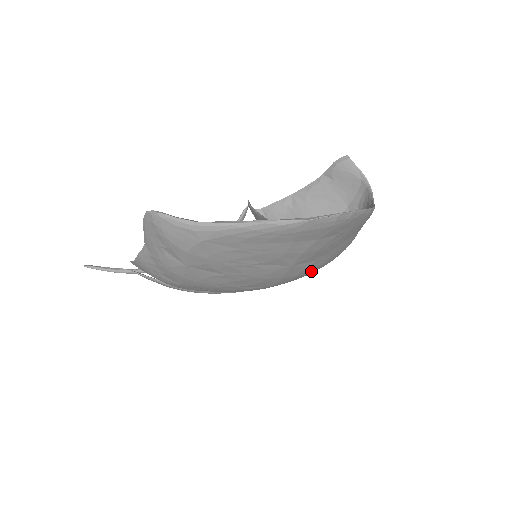
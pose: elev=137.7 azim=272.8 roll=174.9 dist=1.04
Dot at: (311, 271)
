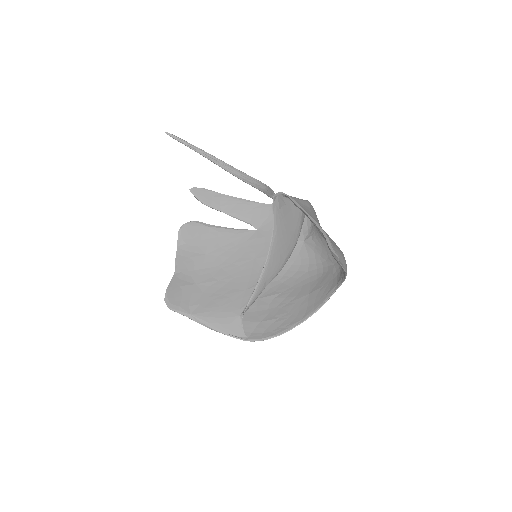
Dot at: (286, 279)
